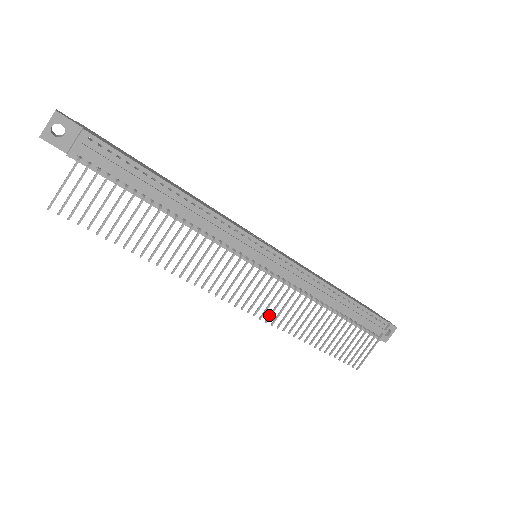
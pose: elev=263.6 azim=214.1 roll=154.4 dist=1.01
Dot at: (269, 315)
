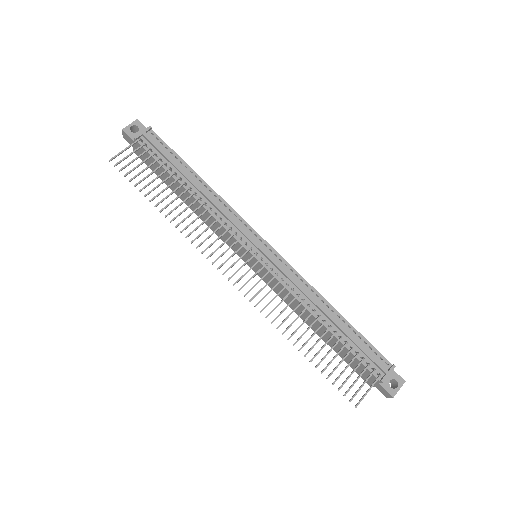
Dot at: (259, 301)
